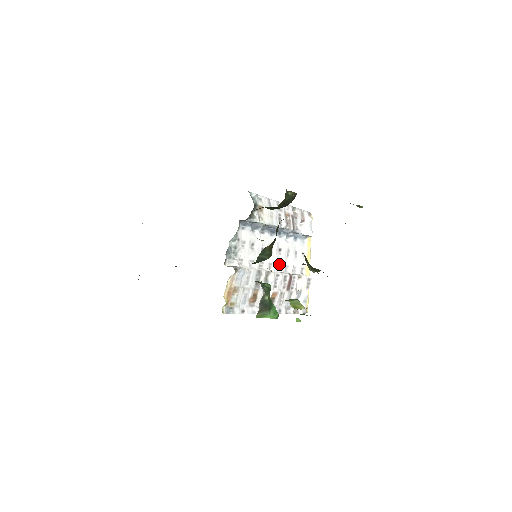
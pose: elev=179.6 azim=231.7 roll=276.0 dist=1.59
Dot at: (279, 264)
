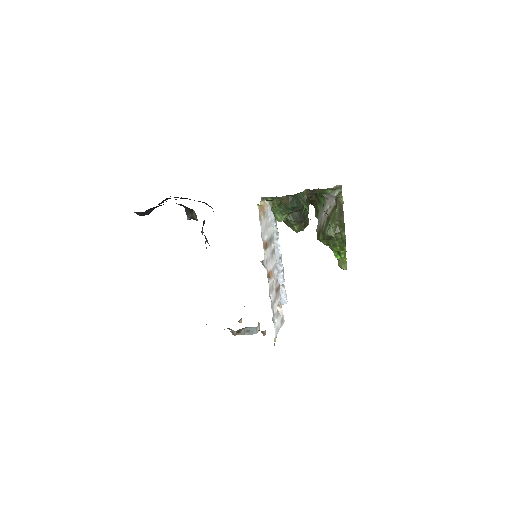
Dot at: occluded
